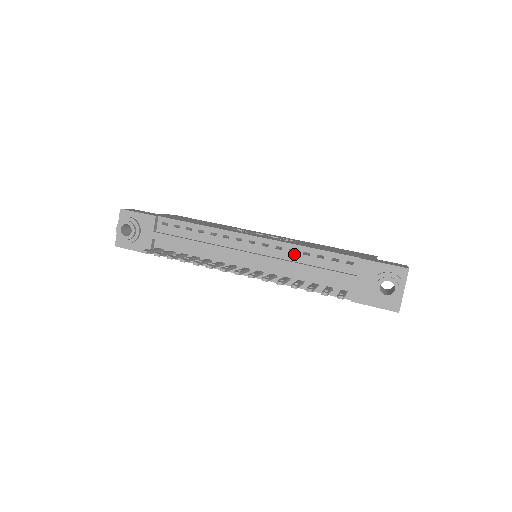
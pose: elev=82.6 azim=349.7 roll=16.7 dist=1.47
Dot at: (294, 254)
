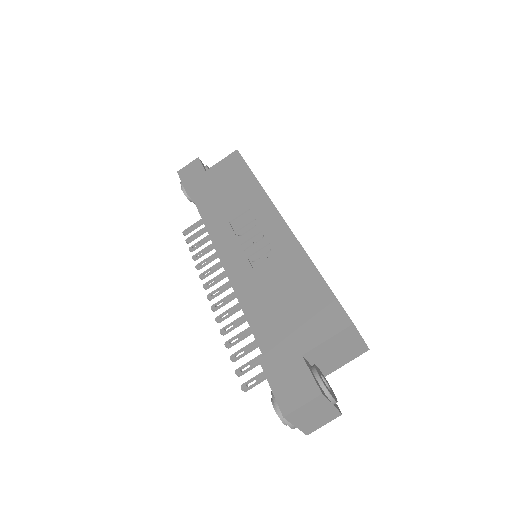
Dot at: occluded
